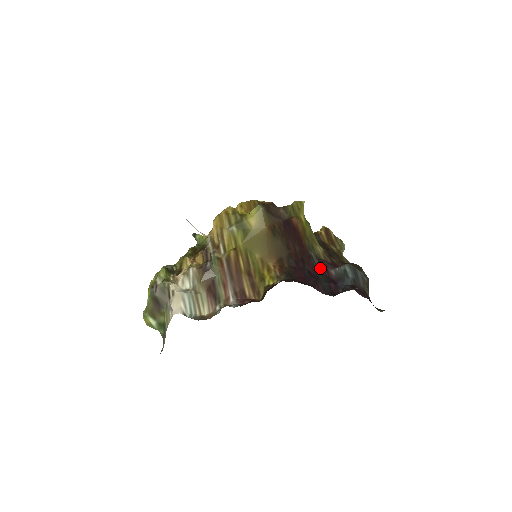
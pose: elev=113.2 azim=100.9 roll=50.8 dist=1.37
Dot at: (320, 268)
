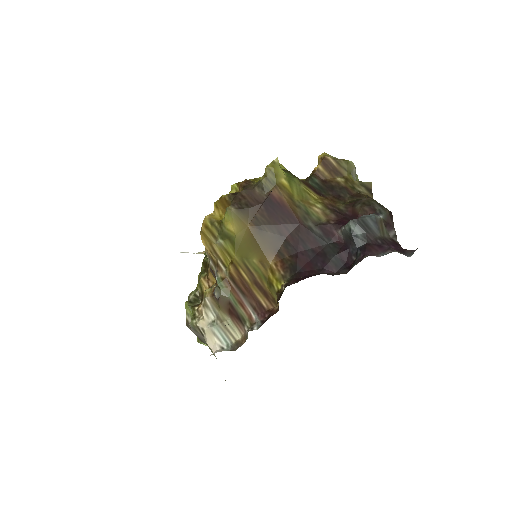
Dot at: (324, 237)
